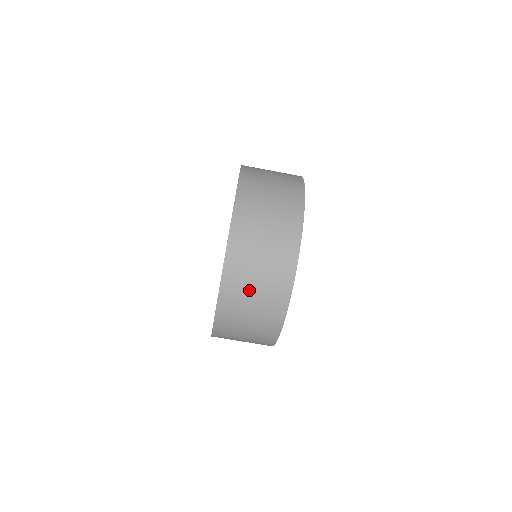
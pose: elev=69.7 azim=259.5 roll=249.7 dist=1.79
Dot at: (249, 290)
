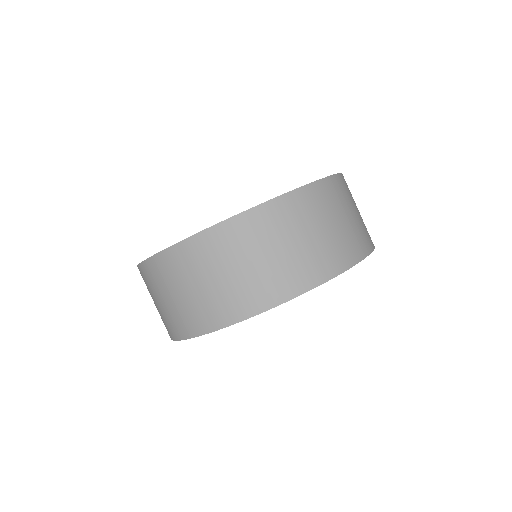
Dot at: (186, 282)
